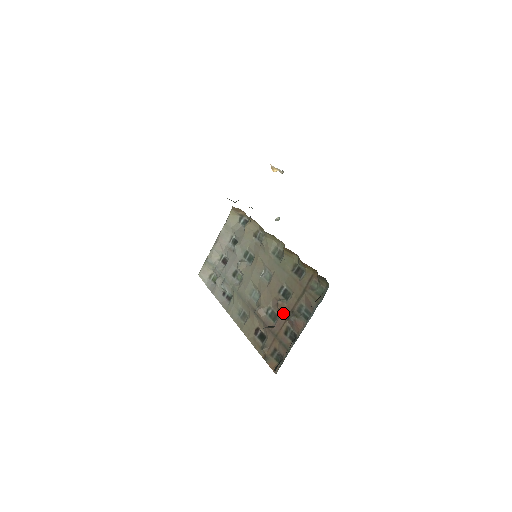
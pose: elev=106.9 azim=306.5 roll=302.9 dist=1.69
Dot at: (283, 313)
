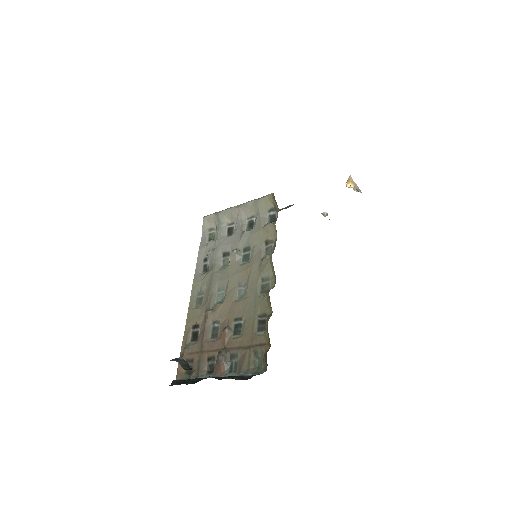
Dot at: (221, 342)
